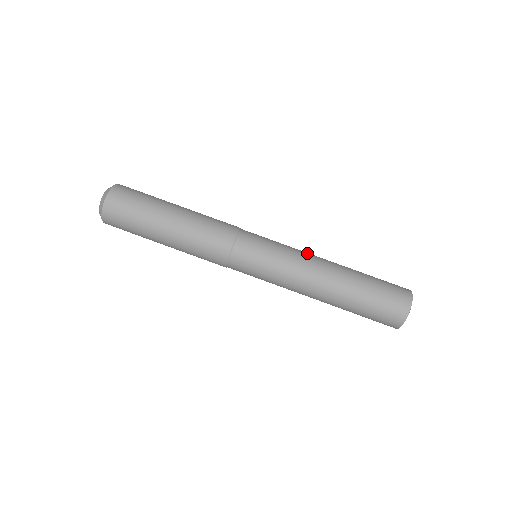
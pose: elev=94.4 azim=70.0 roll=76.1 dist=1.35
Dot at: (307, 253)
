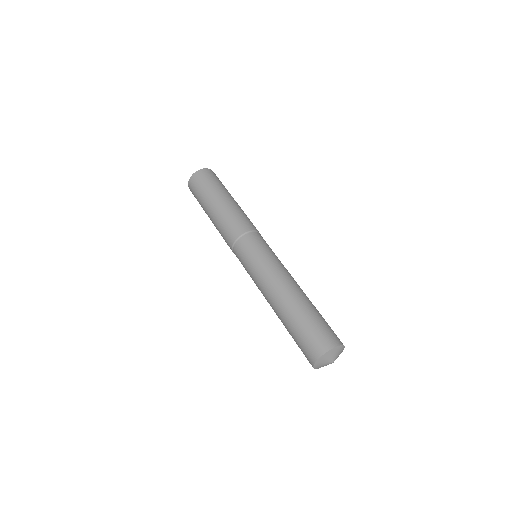
Dot at: (283, 271)
